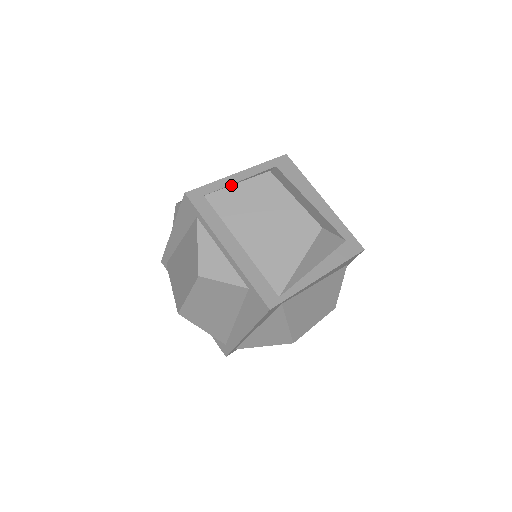
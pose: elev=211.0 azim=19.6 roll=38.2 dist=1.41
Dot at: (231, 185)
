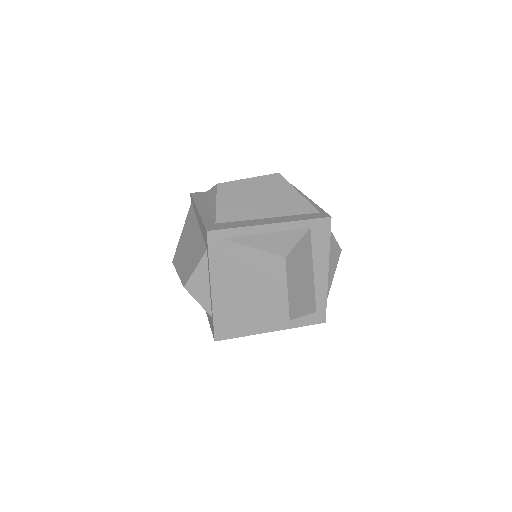
Dot at: (248, 246)
